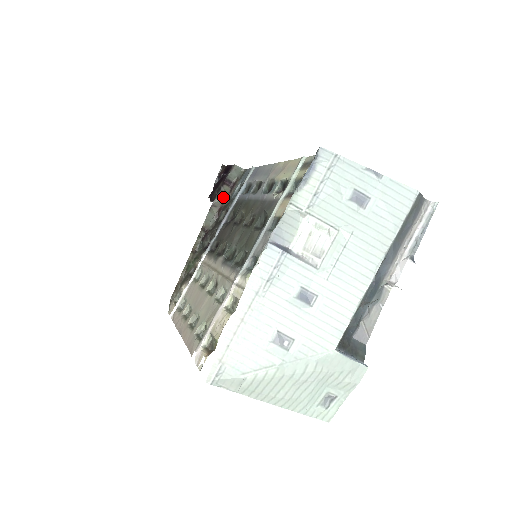
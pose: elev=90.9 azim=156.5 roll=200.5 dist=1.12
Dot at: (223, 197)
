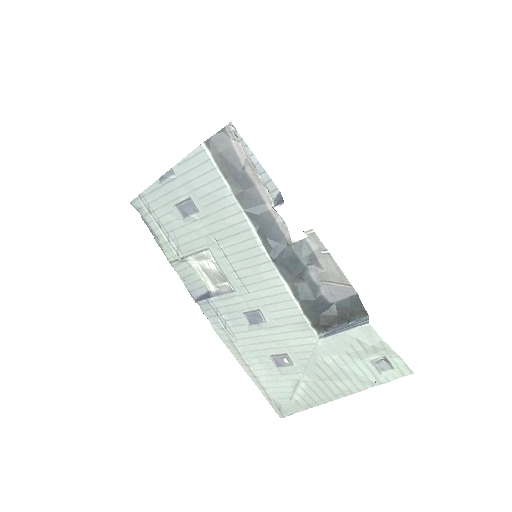
Dot at: occluded
